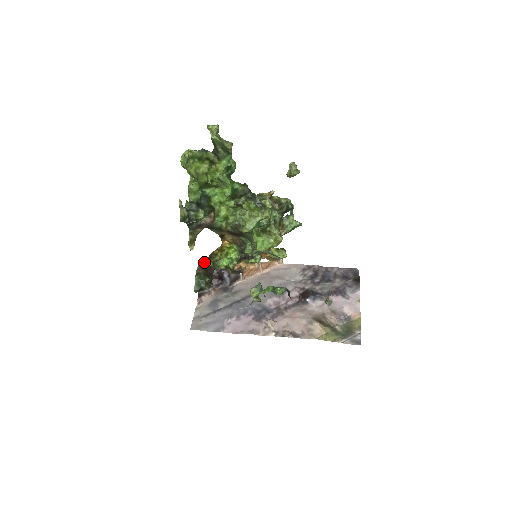
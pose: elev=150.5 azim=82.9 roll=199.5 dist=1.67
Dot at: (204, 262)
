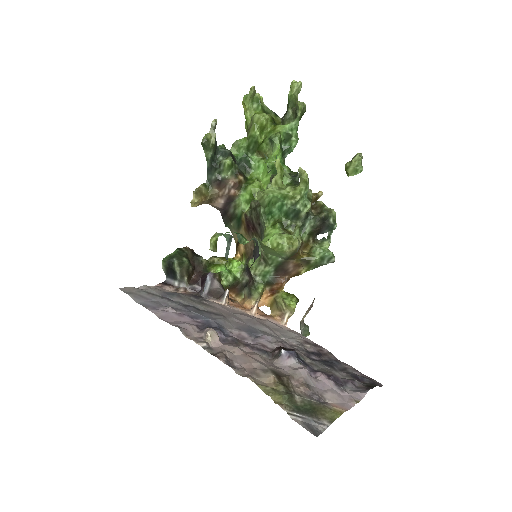
Dot at: occluded
